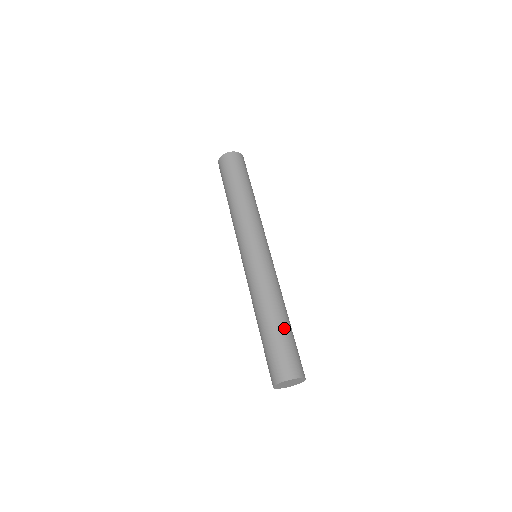
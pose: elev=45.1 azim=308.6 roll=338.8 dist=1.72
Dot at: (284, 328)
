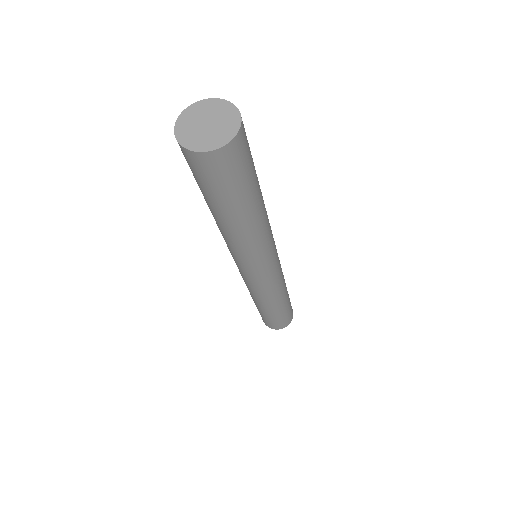
Dot at: occluded
